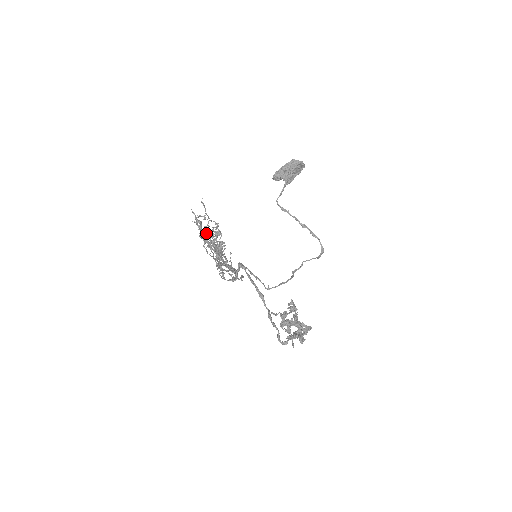
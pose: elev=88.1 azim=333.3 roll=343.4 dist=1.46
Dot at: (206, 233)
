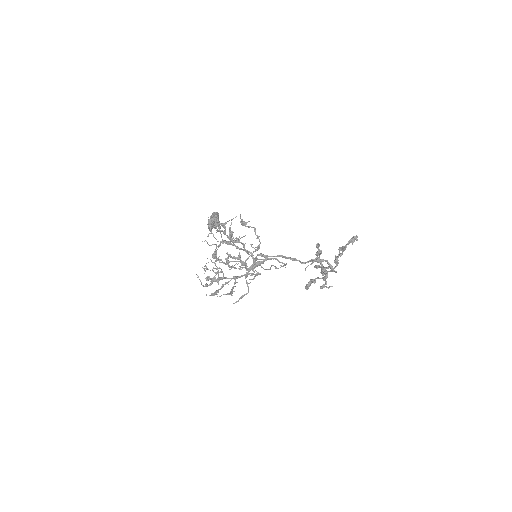
Dot at: (242, 221)
